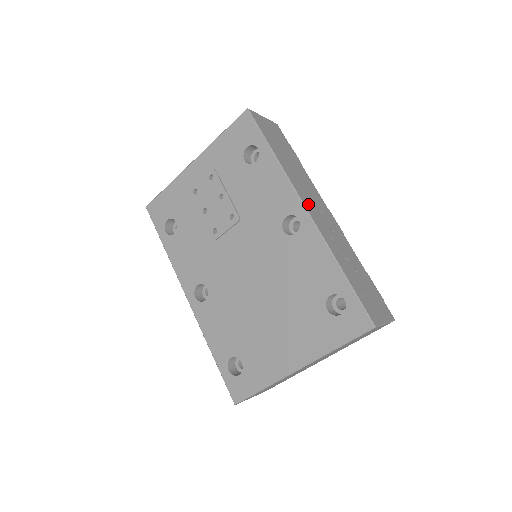
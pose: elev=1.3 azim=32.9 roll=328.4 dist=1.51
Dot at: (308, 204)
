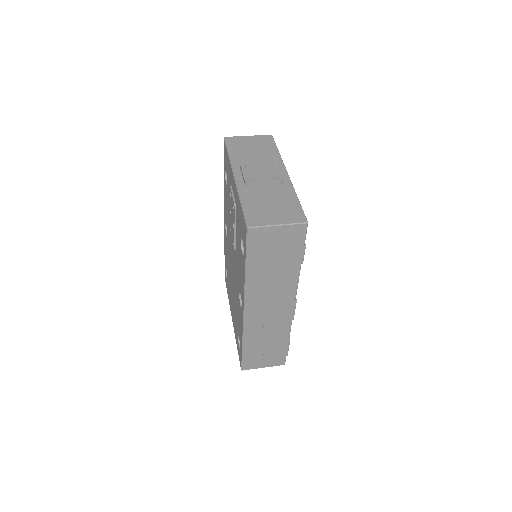
Dot at: (253, 307)
